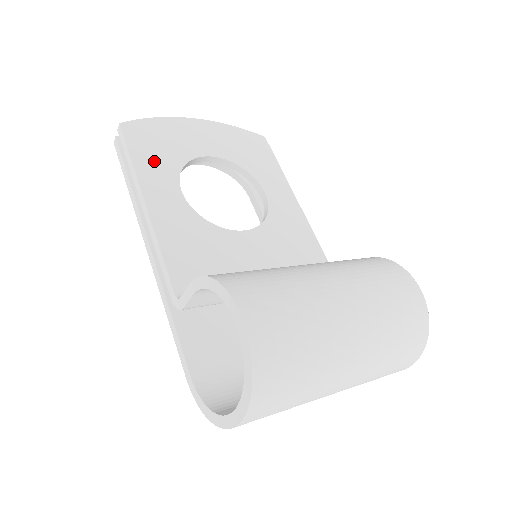
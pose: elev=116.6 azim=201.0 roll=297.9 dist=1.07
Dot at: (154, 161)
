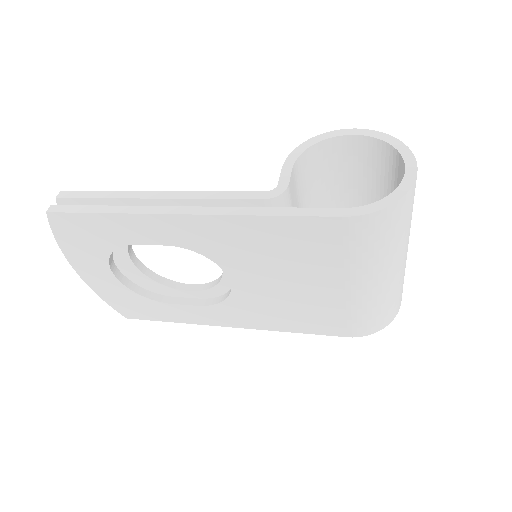
Dot at: occluded
